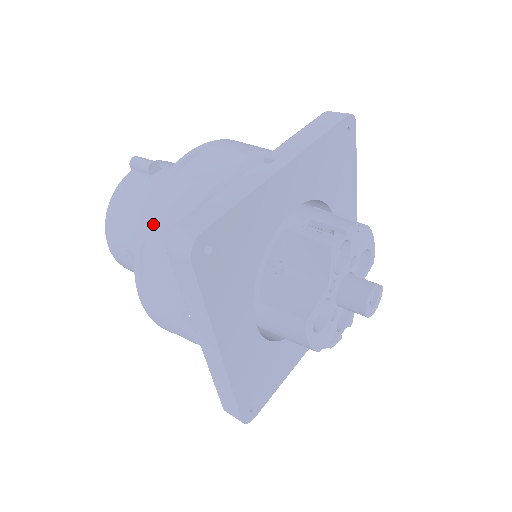
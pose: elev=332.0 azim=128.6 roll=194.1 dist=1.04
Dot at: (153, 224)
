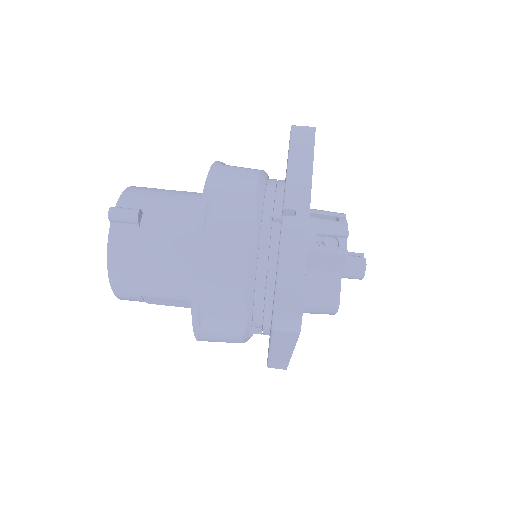
Dot at: (206, 290)
